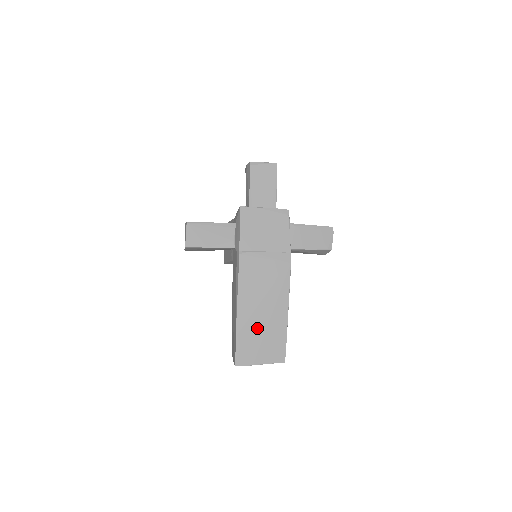
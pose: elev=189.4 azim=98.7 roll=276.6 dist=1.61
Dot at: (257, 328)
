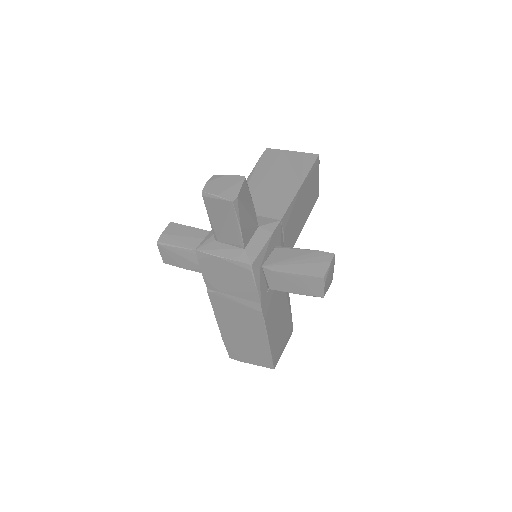
Dot at: (241, 344)
